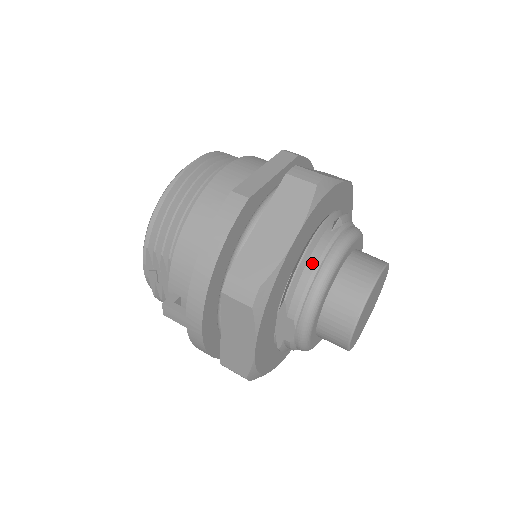
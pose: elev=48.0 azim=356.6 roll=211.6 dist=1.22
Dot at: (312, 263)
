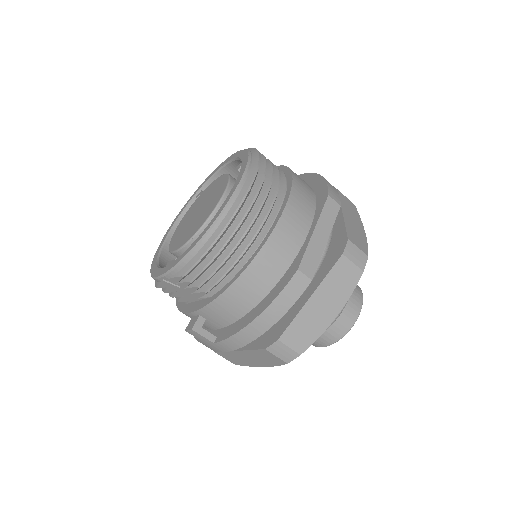
Dot at: occluded
